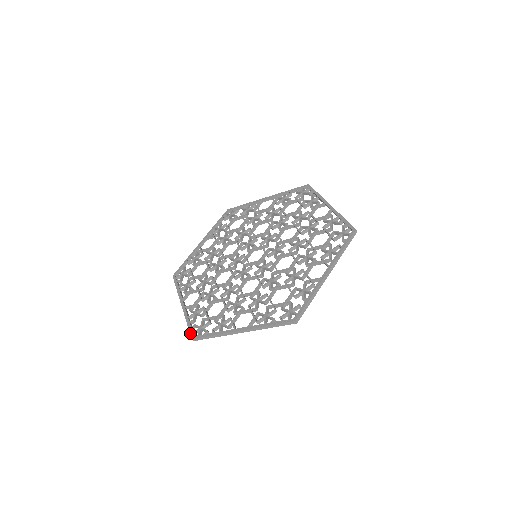
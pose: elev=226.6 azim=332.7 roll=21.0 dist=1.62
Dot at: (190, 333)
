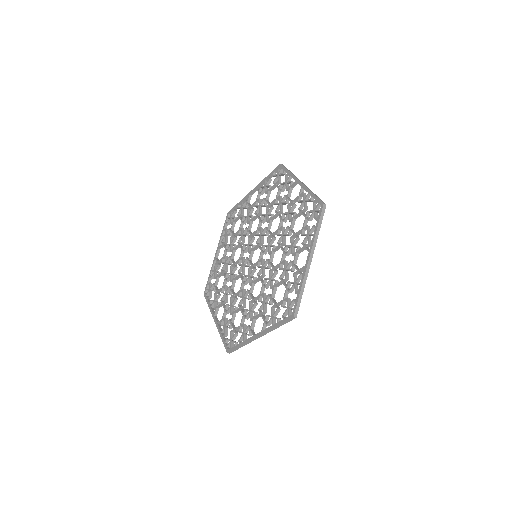
Dot at: (205, 288)
